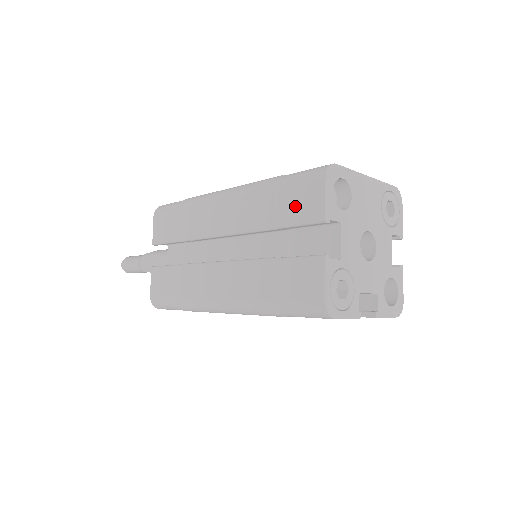
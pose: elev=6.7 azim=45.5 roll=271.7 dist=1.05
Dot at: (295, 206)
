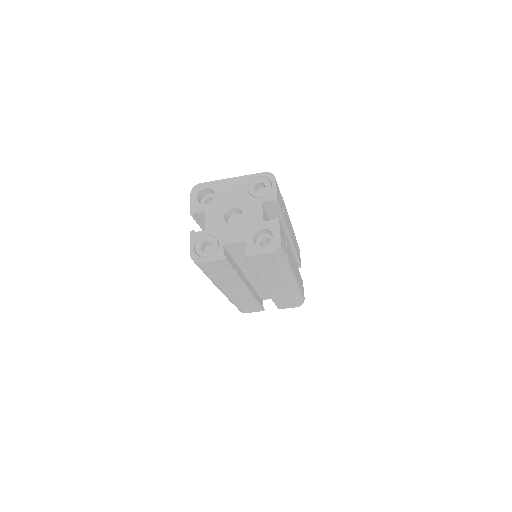
Dot at: occluded
